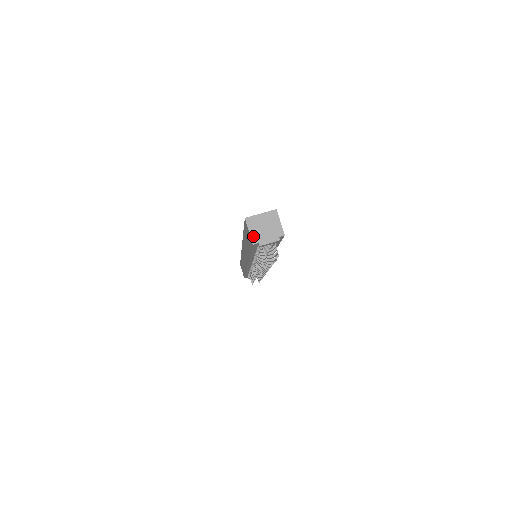
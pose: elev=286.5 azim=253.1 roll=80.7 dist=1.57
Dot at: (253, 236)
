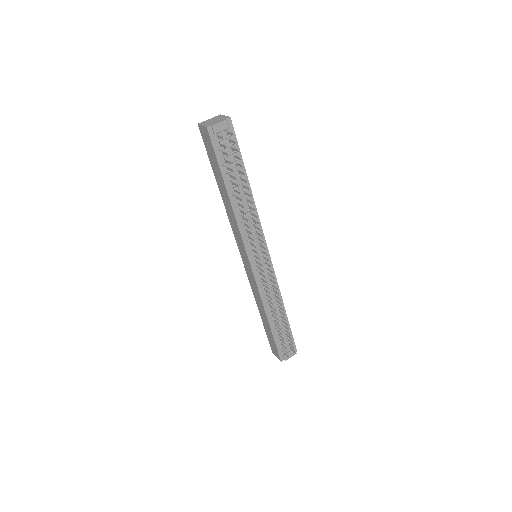
Dot at: (206, 125)
